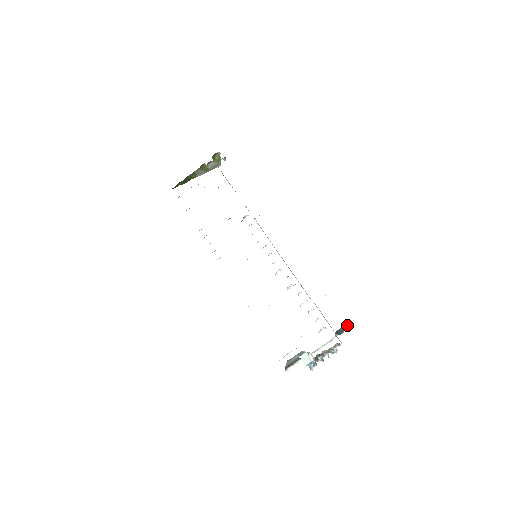
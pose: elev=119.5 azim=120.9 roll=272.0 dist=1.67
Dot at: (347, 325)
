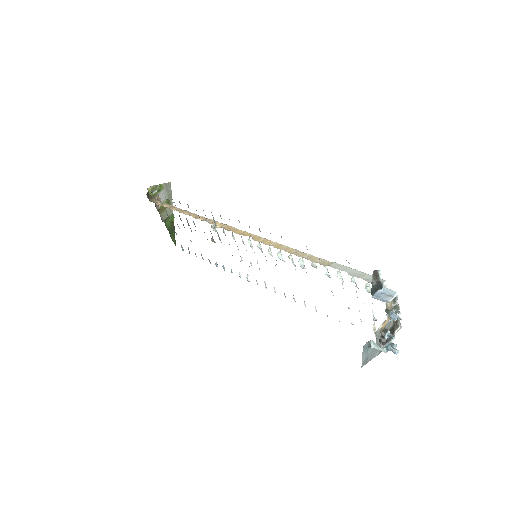
Dot at: (374, 272)
